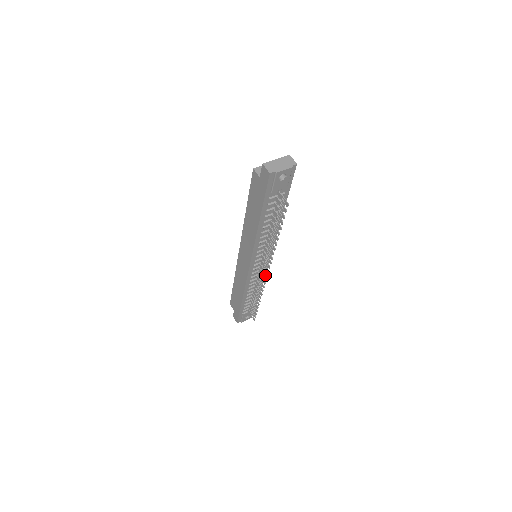
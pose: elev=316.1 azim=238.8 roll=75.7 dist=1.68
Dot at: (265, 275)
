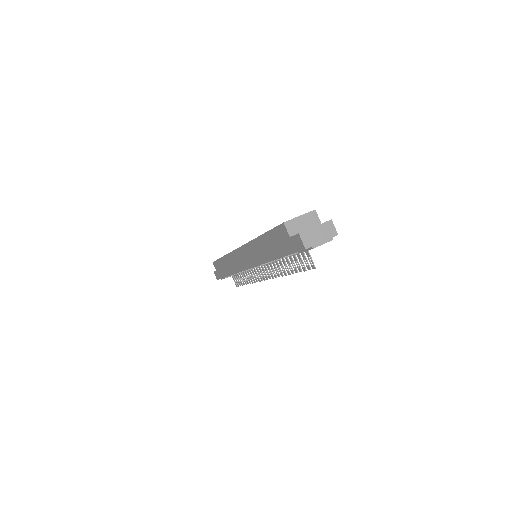
Dot at: occluded
